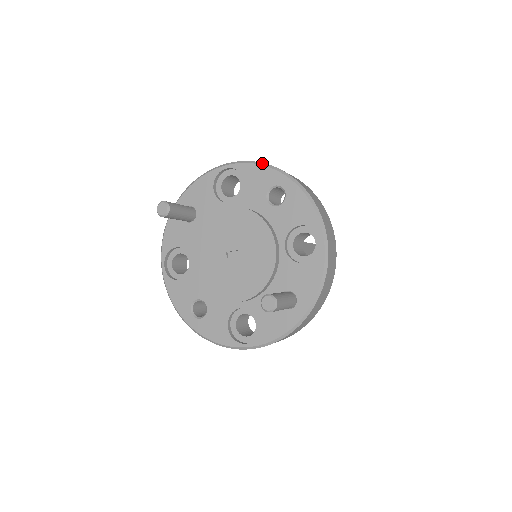
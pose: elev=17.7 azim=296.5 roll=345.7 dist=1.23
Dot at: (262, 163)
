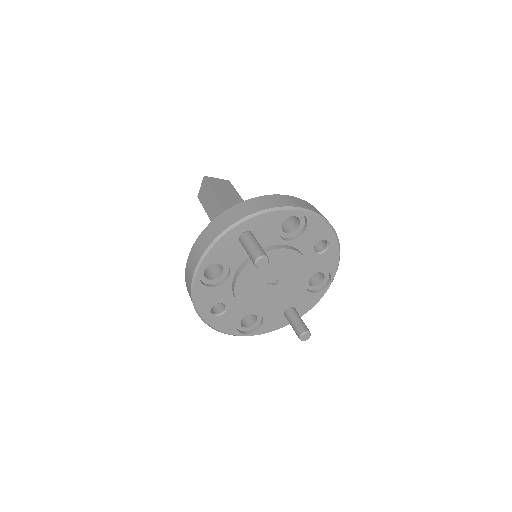
Dot at: (326, 219)
